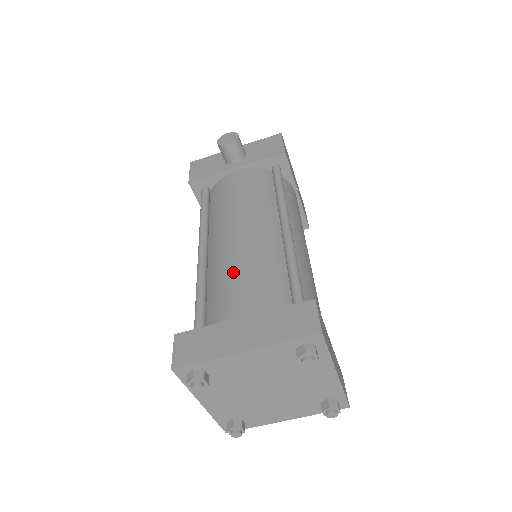
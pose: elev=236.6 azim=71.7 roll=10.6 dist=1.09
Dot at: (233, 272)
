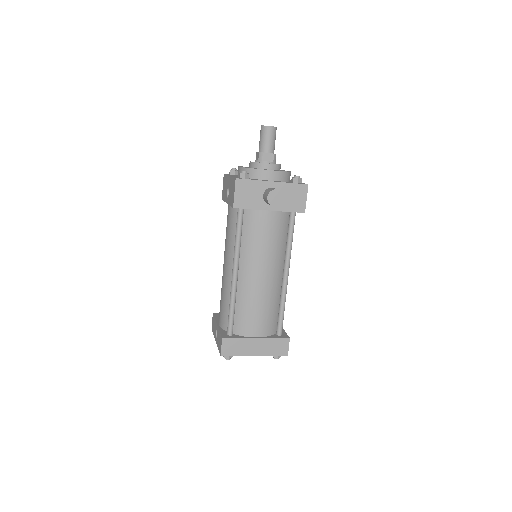
Dot at: (255, 306)
